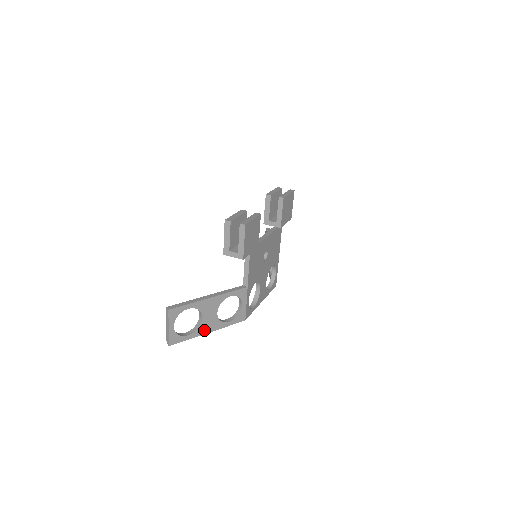
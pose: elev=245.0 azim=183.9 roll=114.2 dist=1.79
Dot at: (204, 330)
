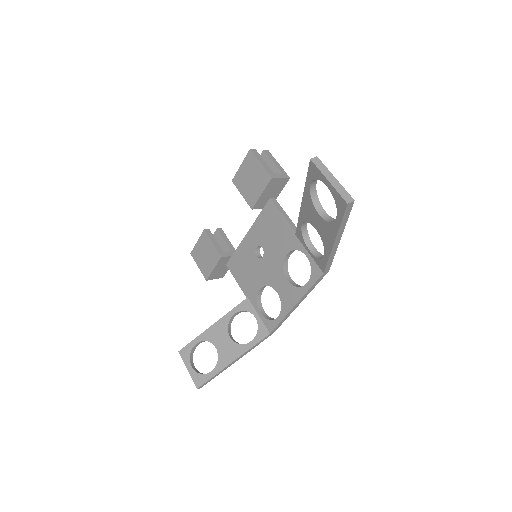
Dot at: occluded
